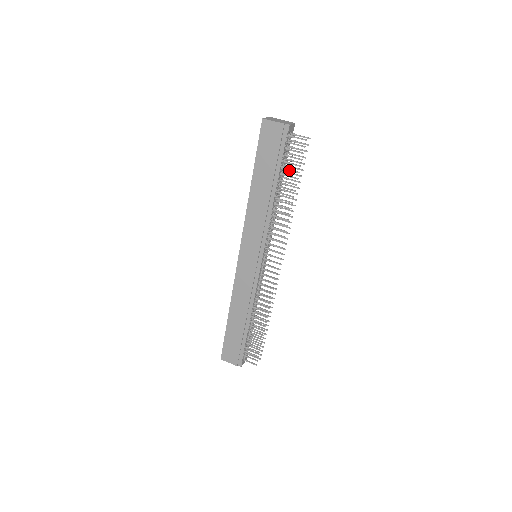
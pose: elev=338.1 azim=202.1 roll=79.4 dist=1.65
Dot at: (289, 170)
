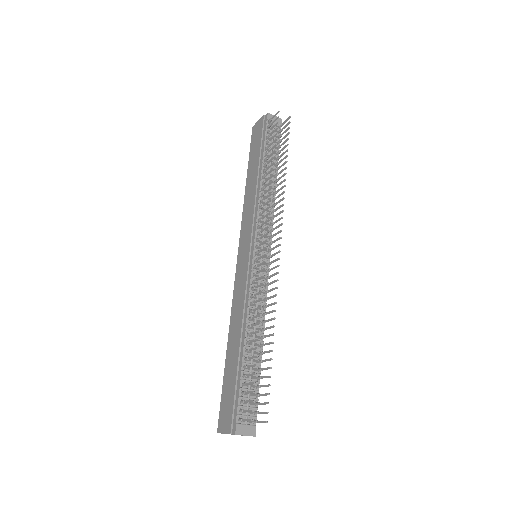
Dot at: (270, 145)
